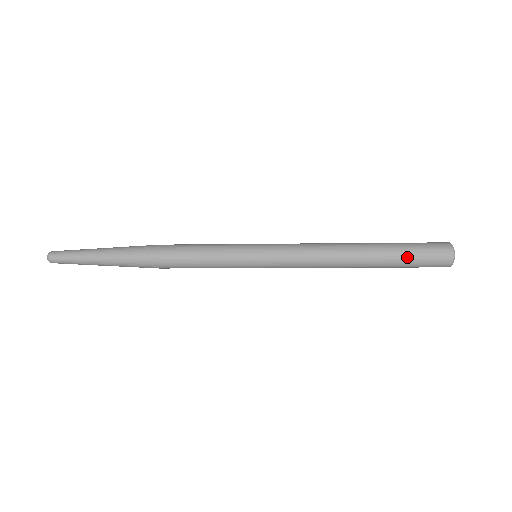
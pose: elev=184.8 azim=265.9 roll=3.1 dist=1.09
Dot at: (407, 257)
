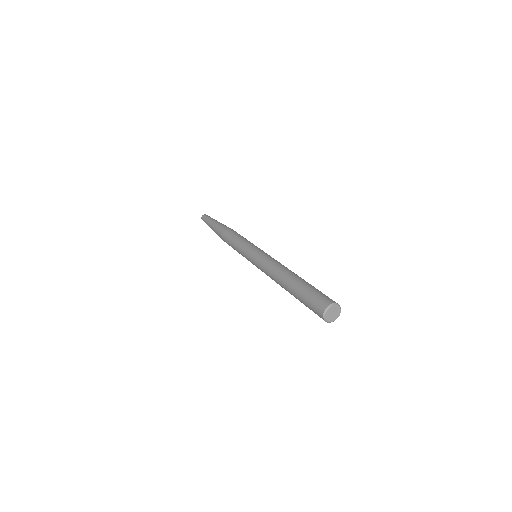
Dot at: (303, 303)
